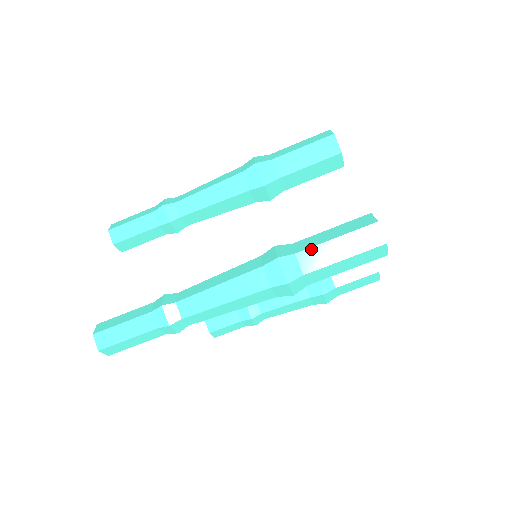
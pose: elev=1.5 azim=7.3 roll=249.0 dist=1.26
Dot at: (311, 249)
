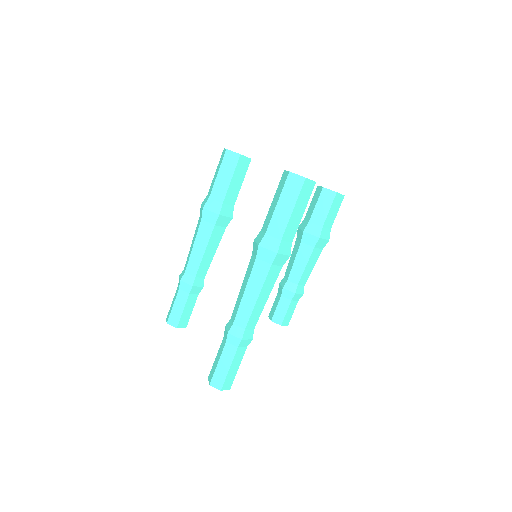
Dot at: (271, 223)
